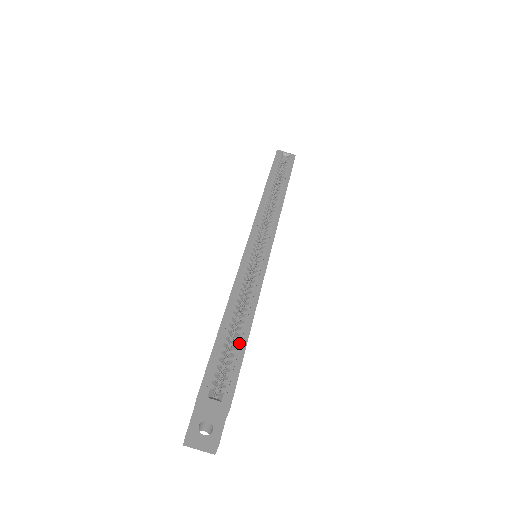
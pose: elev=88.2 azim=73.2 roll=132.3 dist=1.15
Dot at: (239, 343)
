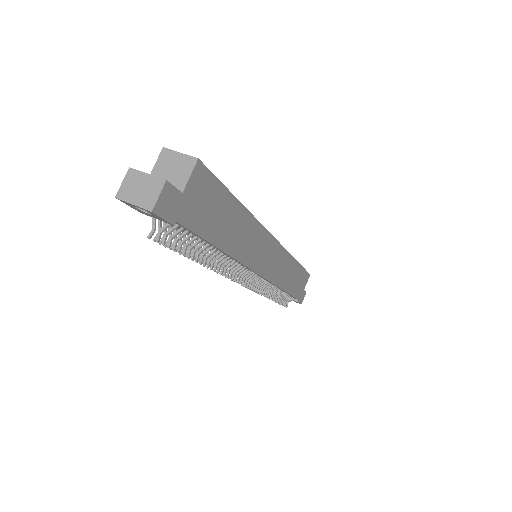
Dot at: occluded
